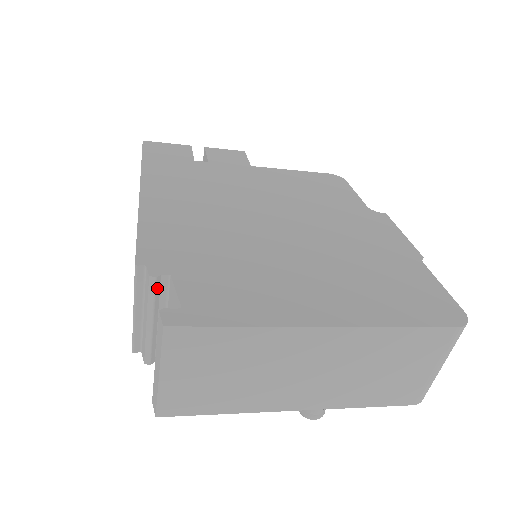
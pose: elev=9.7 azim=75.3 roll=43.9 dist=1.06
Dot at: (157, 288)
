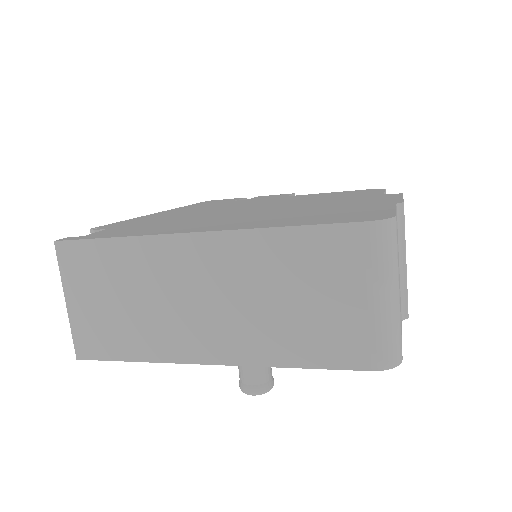
Dot at: occluded
